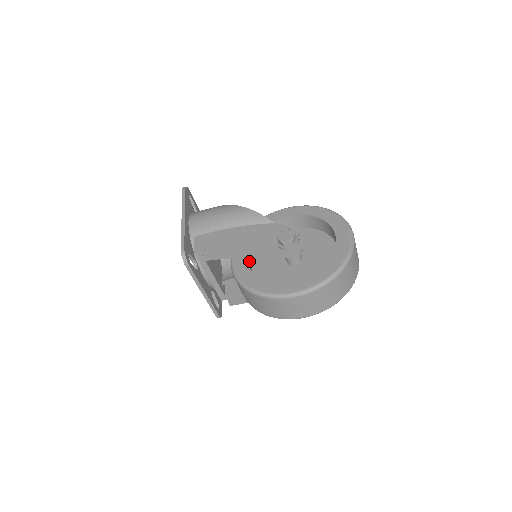
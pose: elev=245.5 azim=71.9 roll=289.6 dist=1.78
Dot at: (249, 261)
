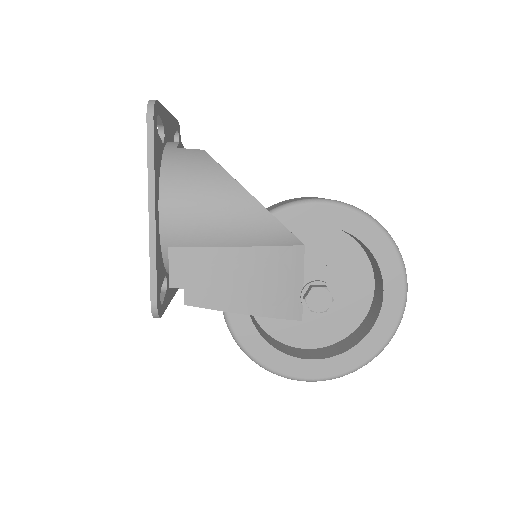
Dot at: occluded
